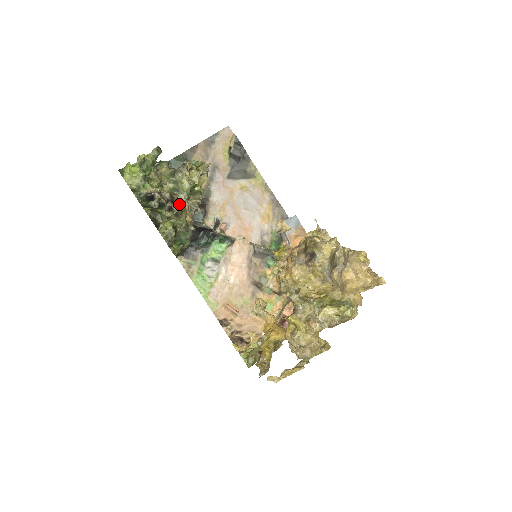
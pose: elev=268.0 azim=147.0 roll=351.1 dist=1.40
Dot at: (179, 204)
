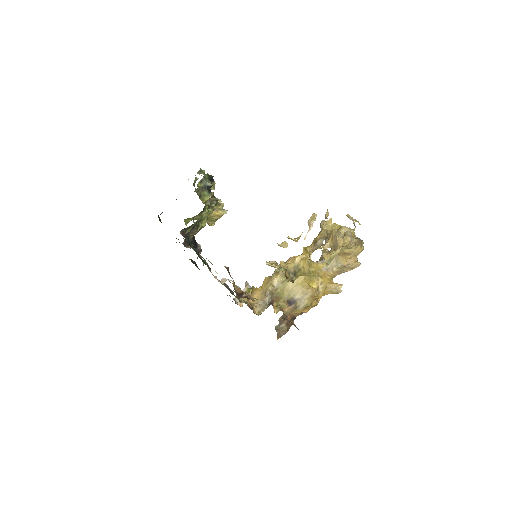
Dot at: occluded
